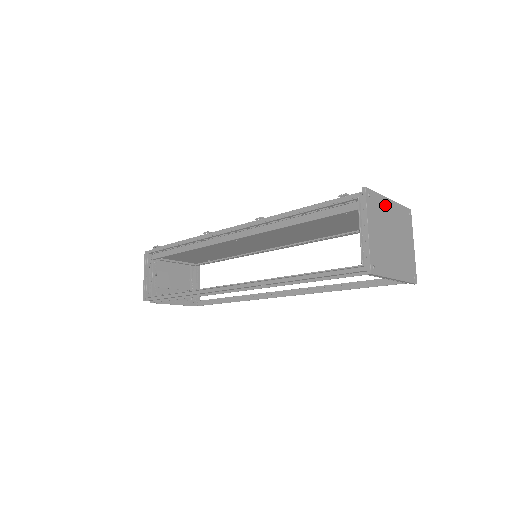
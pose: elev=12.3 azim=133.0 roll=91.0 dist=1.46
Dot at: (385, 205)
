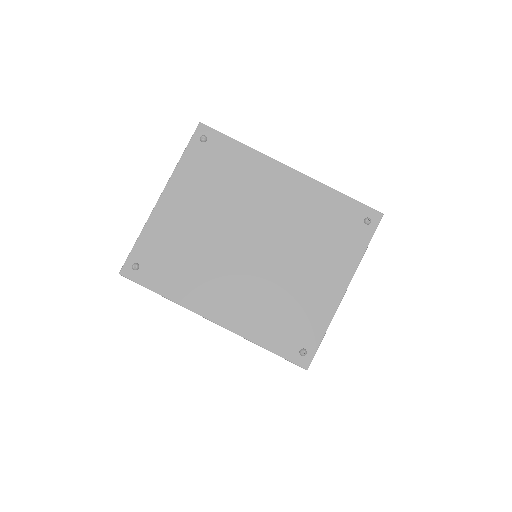
Dot at: (261, 173)
